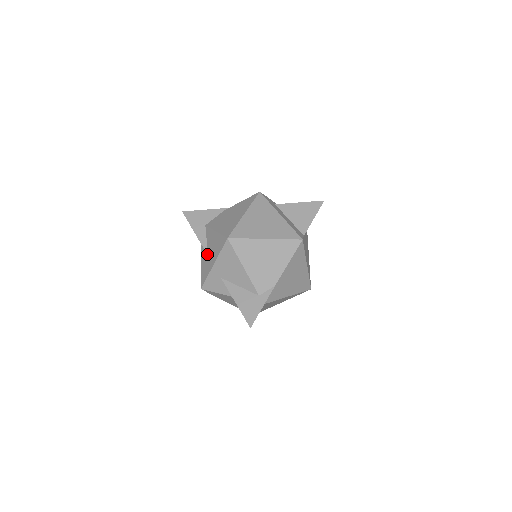
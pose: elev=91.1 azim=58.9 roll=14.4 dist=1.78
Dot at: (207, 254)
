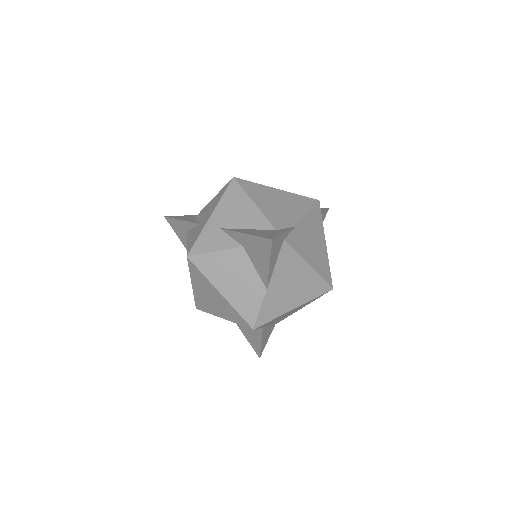
Dot at: (199, 223)
